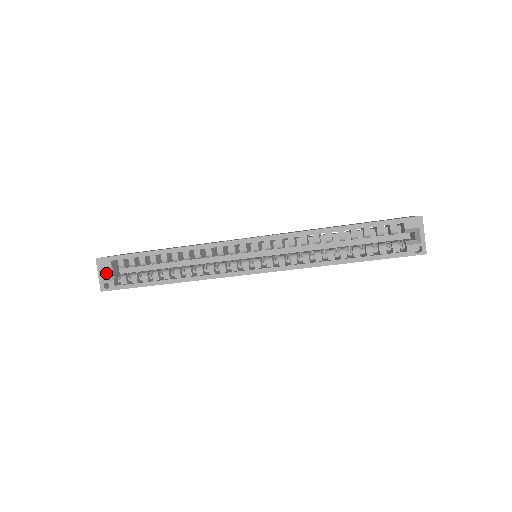
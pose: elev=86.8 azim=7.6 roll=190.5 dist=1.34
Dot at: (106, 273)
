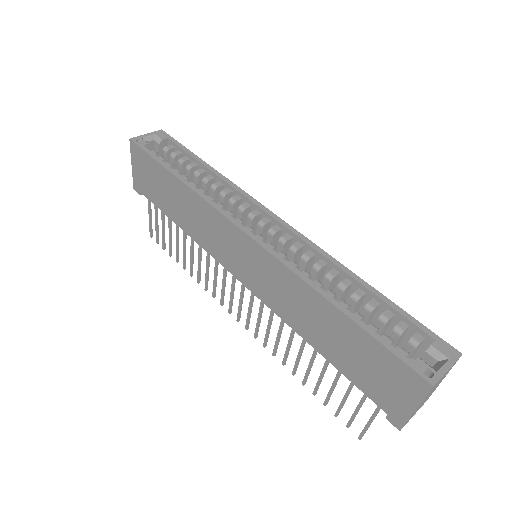
Dot at: (151, 140)
